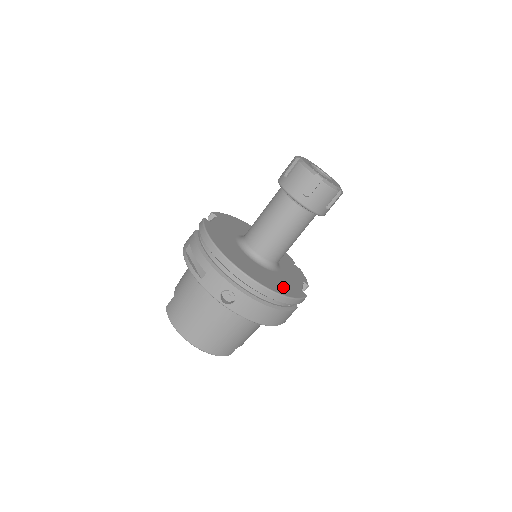
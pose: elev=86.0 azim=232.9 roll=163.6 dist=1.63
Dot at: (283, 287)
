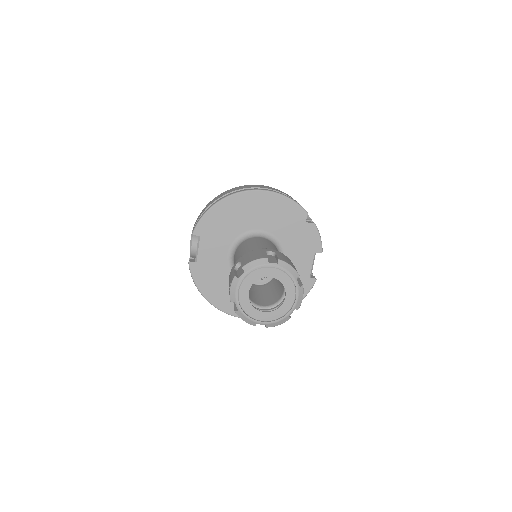
Dot at: occluded
